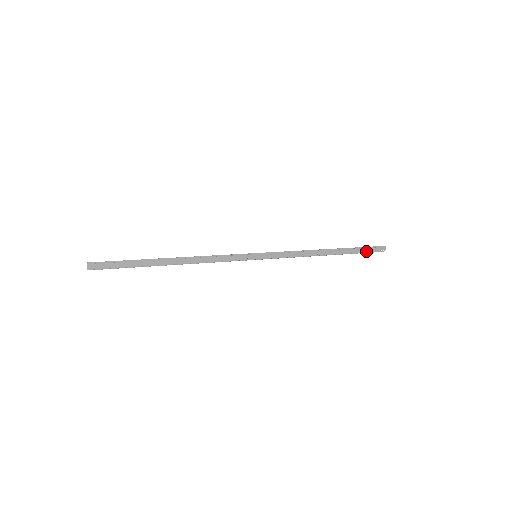
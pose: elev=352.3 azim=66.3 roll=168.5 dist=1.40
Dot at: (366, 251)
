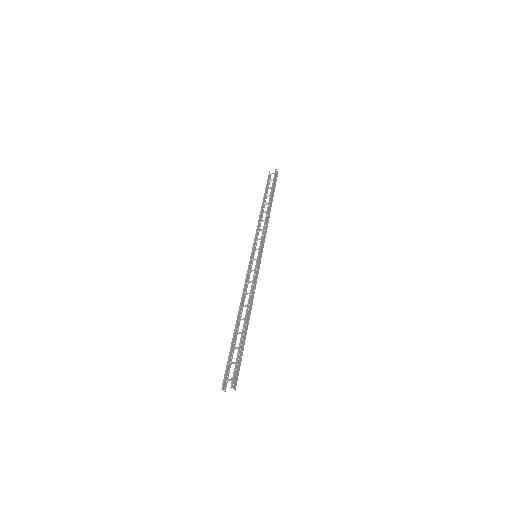
Dot at: (268, 182)
